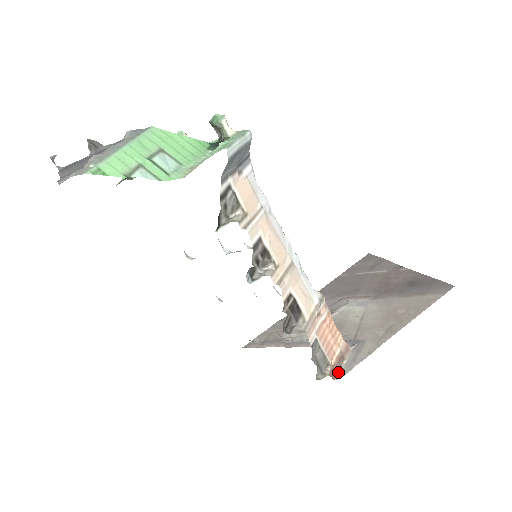
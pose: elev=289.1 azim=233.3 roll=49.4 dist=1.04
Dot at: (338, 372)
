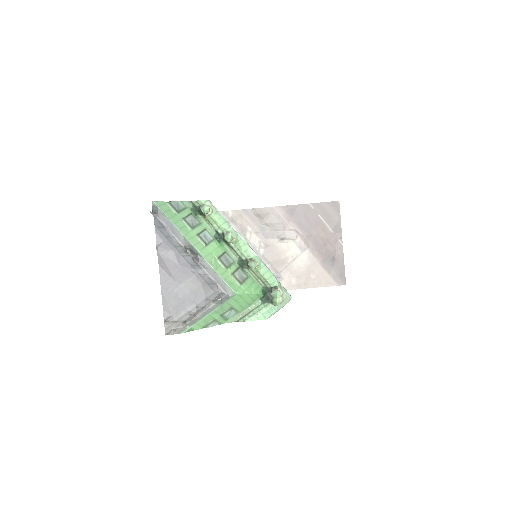
Dot at: occluded
